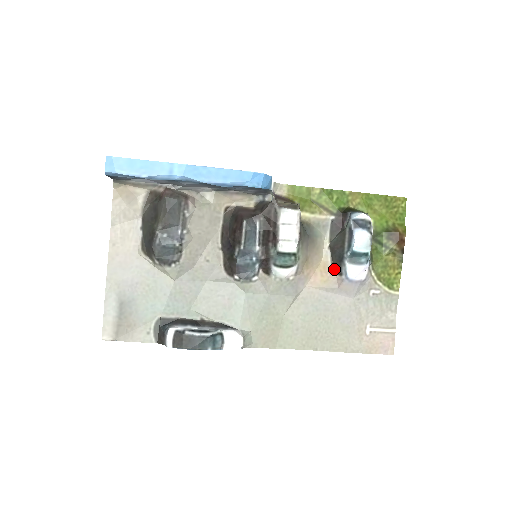
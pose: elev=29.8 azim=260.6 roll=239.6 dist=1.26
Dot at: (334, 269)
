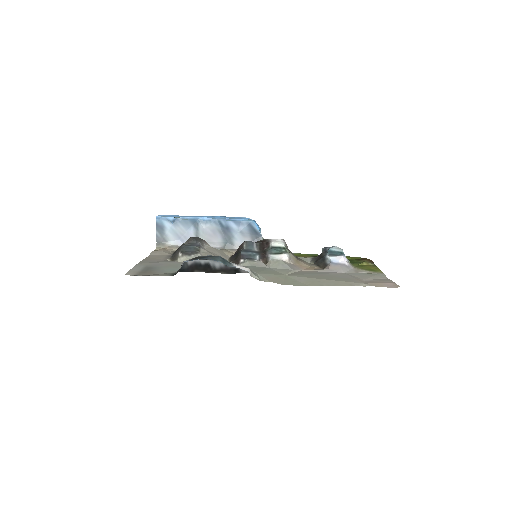
Dot at: (322, 268)
